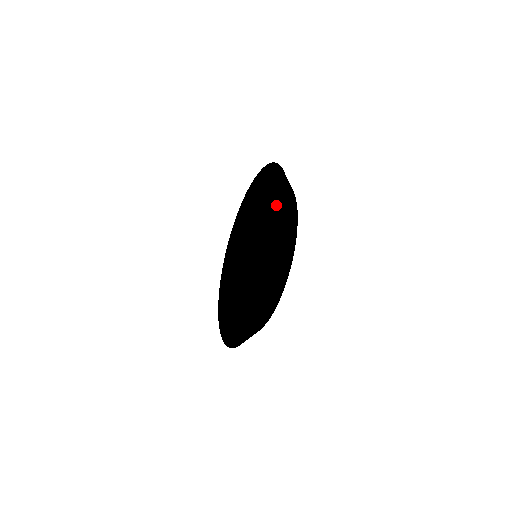
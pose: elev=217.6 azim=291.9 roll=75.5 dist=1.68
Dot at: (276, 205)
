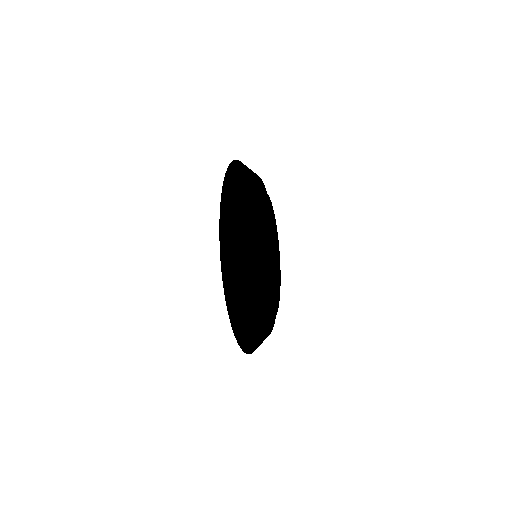
Dot at: occluded
